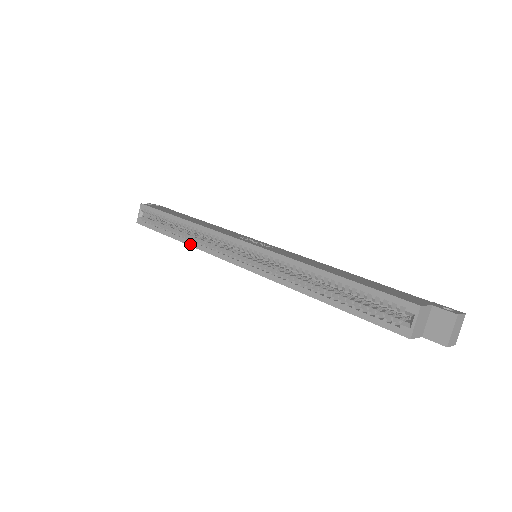
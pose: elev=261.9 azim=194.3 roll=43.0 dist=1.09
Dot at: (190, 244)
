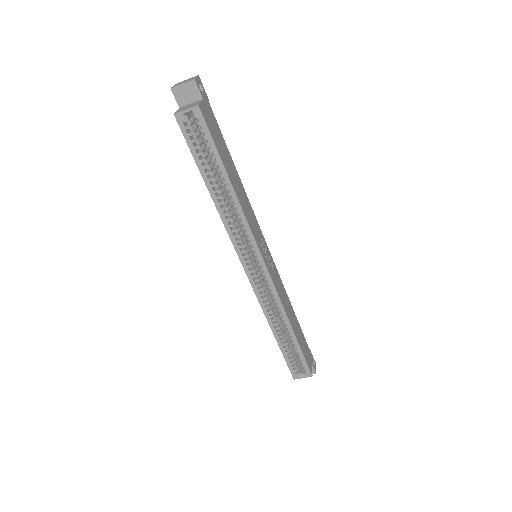
Dot at: (221, 215)
